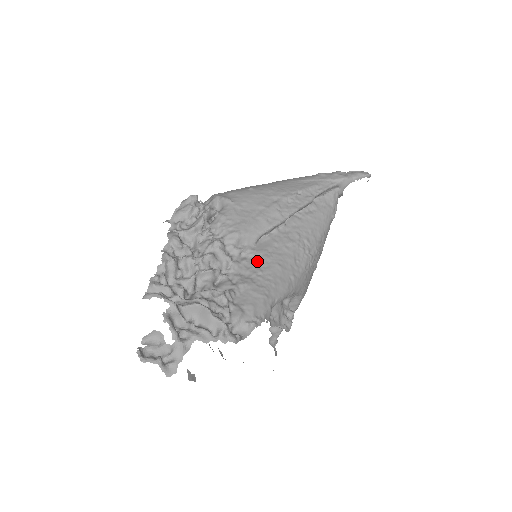
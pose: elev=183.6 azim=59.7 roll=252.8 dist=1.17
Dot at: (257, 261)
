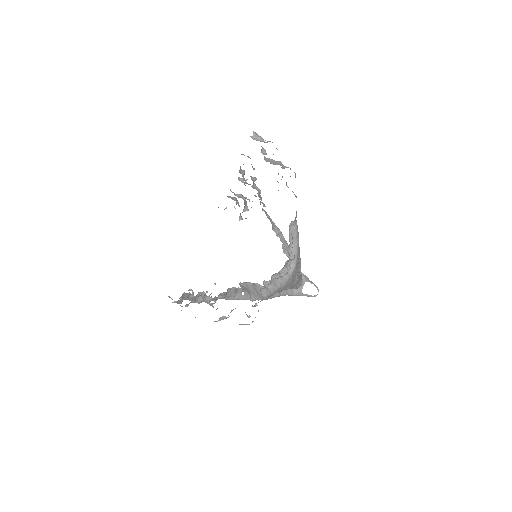
Dot at: occluded
